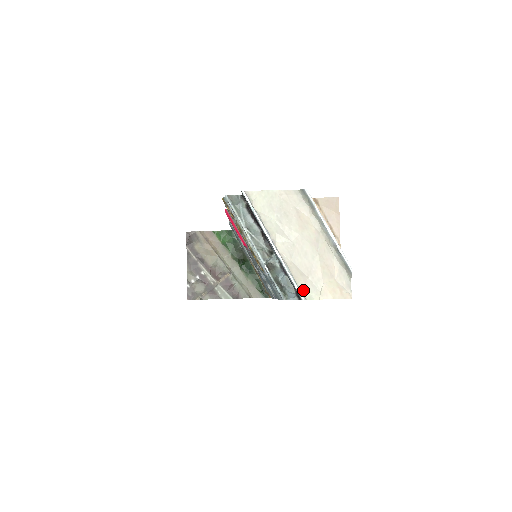
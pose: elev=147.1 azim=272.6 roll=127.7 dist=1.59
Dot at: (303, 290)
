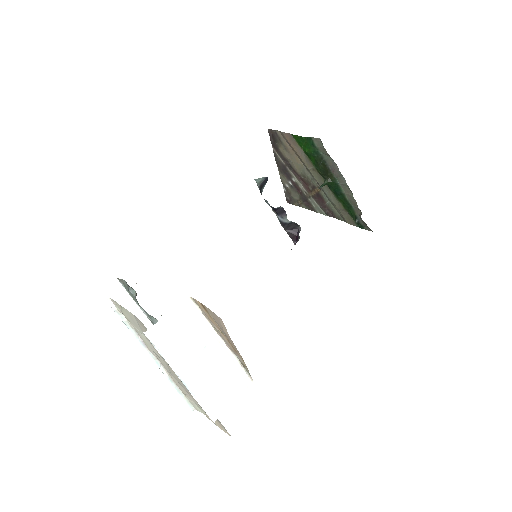
Dot at: (191, 402)
